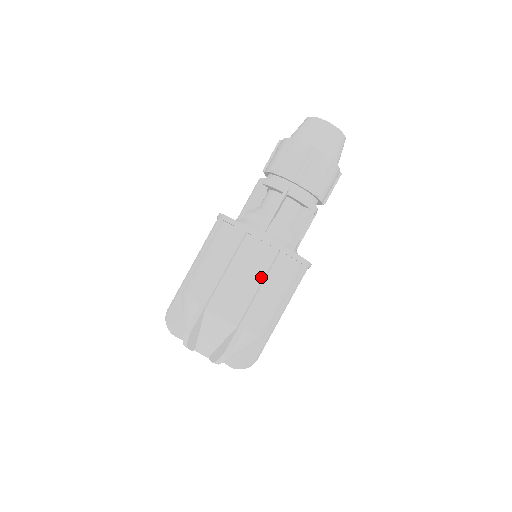
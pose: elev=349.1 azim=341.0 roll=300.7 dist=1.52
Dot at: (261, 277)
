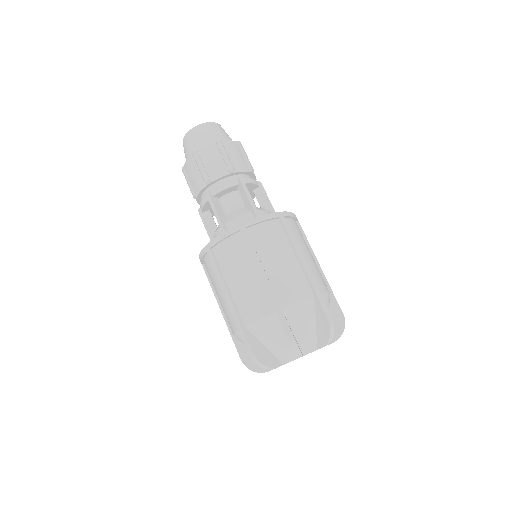
Dot at: (250, 261)
